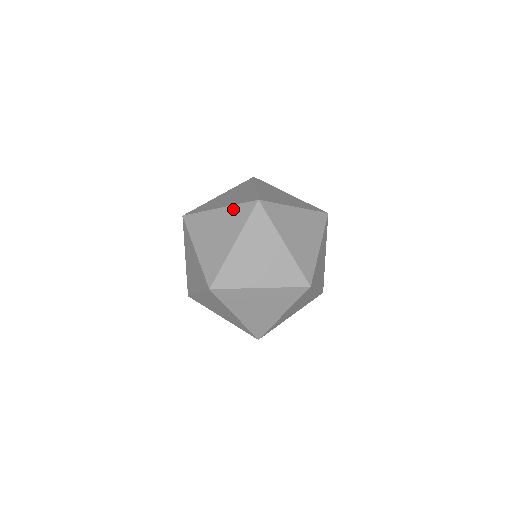
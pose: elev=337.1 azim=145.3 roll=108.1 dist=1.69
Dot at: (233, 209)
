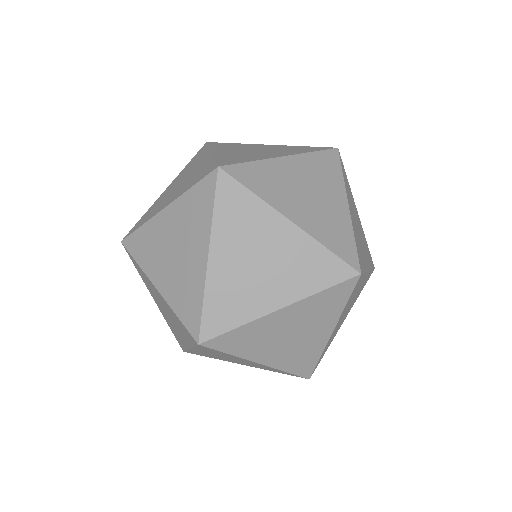
Dot at: (186, 199)
